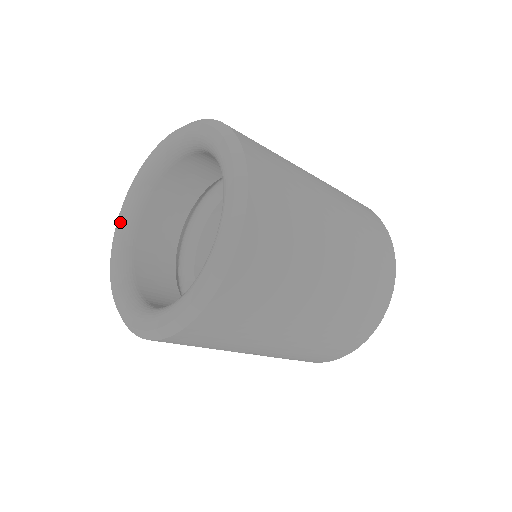
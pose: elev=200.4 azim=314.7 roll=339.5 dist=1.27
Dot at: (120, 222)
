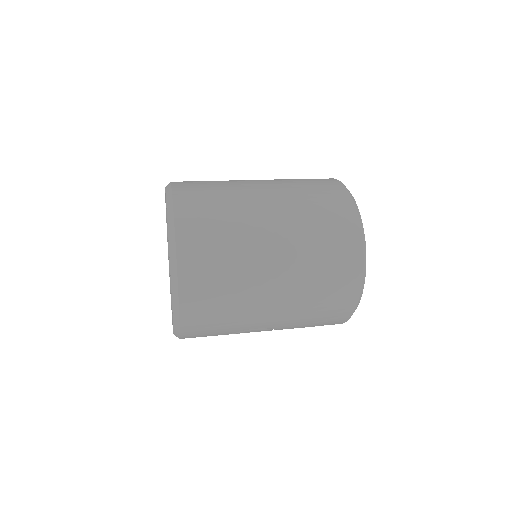
Dot at: (169, 268)
